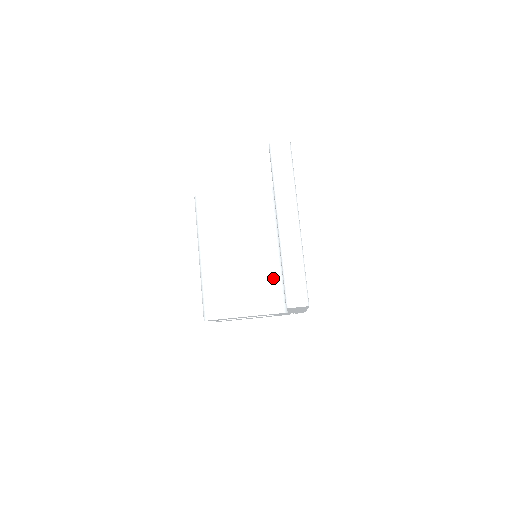
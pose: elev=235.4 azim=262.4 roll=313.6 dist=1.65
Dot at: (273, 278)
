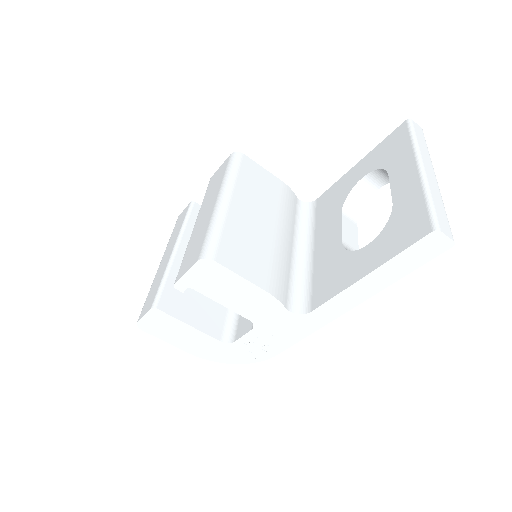
Dot at: (292, 274)
